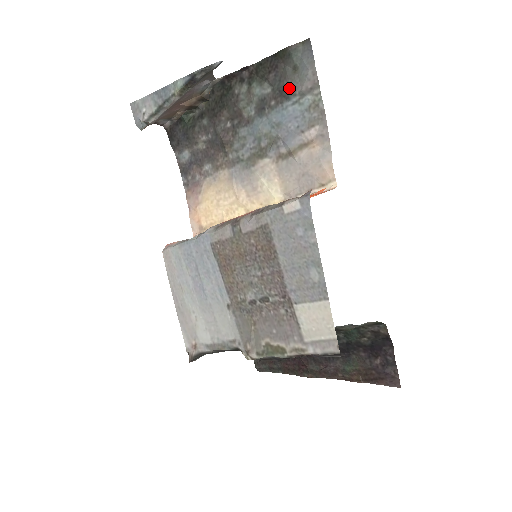
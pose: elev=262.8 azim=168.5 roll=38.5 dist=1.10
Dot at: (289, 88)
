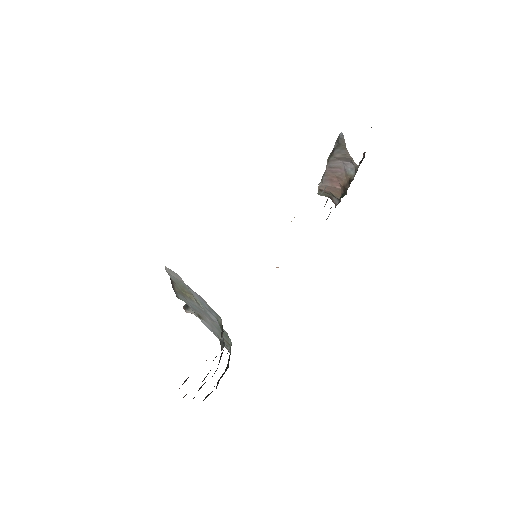
Dot at: occluded
